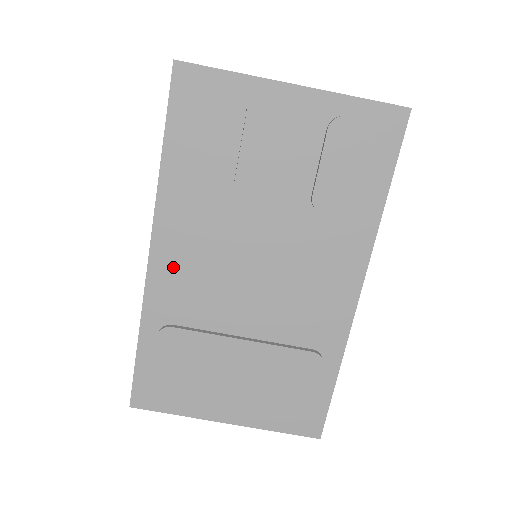
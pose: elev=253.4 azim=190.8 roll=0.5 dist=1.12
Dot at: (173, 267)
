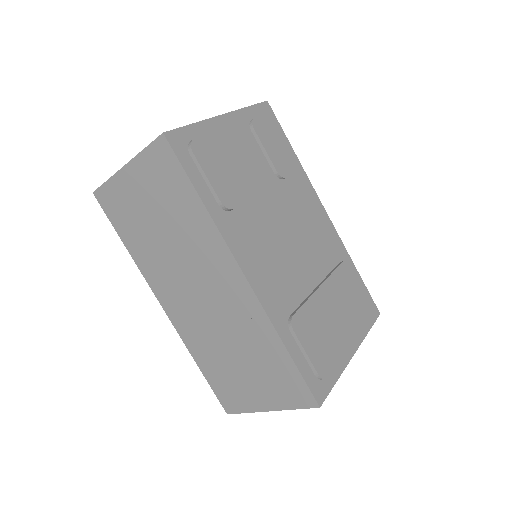
Dot at: (261, 274)
